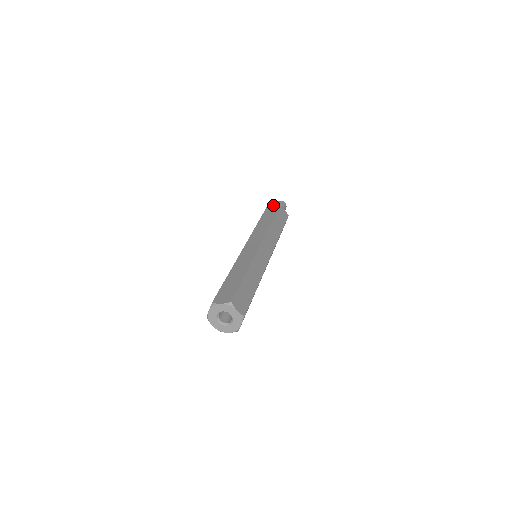
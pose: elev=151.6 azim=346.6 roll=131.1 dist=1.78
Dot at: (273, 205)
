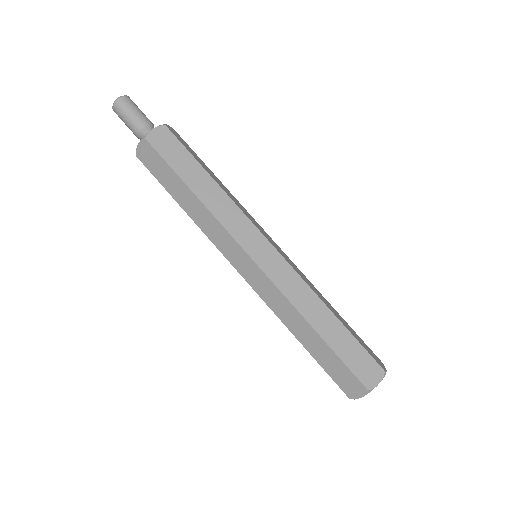
Dot at: (137, 146)
